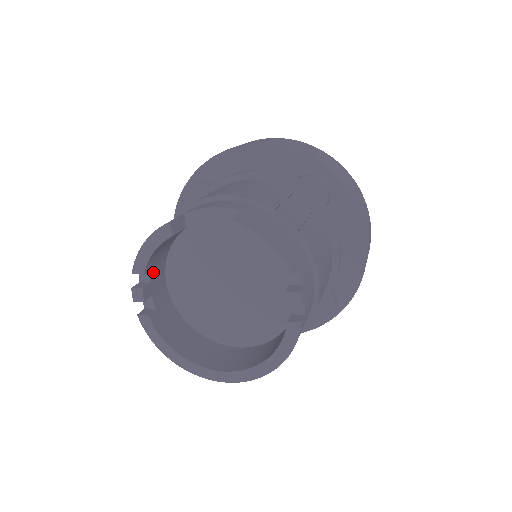
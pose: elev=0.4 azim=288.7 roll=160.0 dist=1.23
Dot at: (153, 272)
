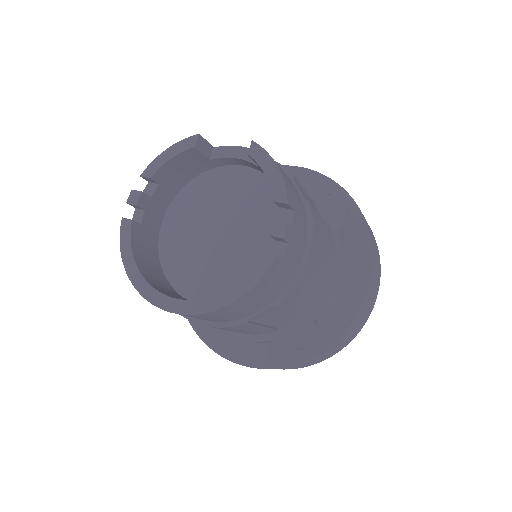
Dot at: (159, 190)
